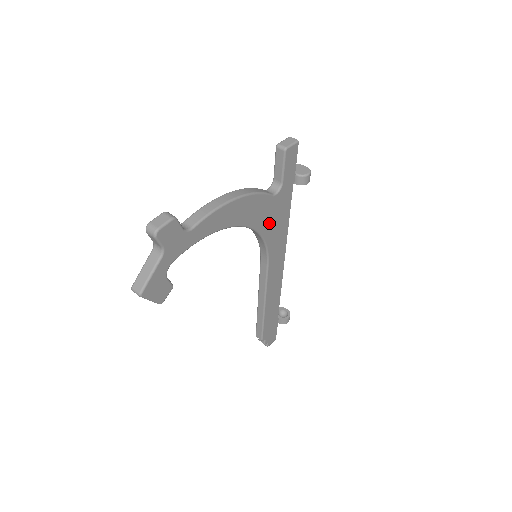
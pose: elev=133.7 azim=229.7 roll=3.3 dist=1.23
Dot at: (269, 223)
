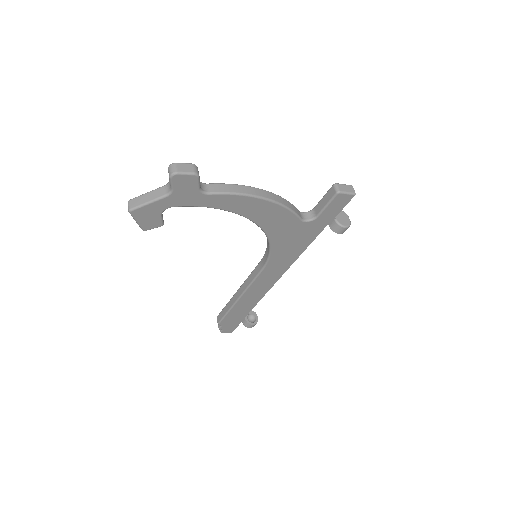
Dot at: (284, 239)
